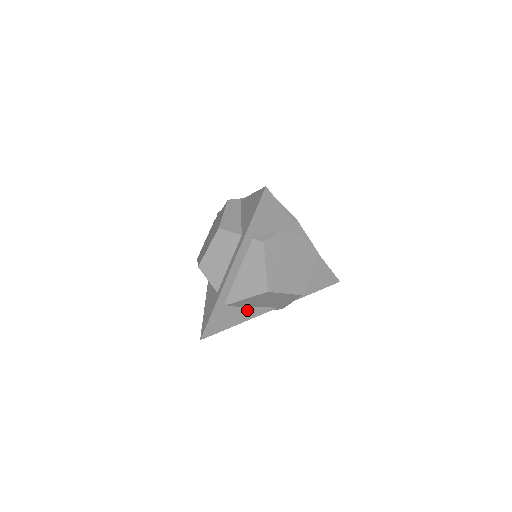
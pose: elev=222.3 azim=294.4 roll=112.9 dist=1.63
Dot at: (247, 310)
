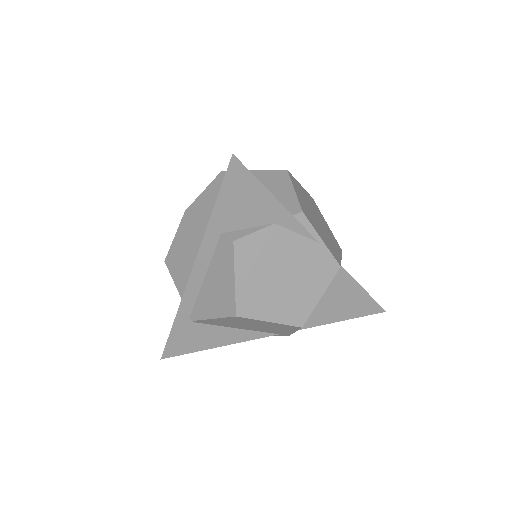
Dot at: (228, 331)
